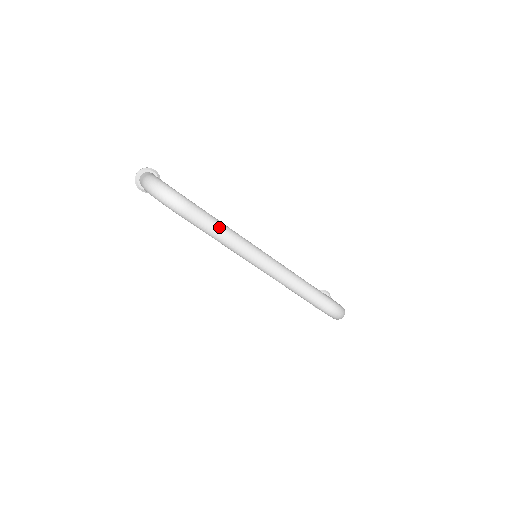
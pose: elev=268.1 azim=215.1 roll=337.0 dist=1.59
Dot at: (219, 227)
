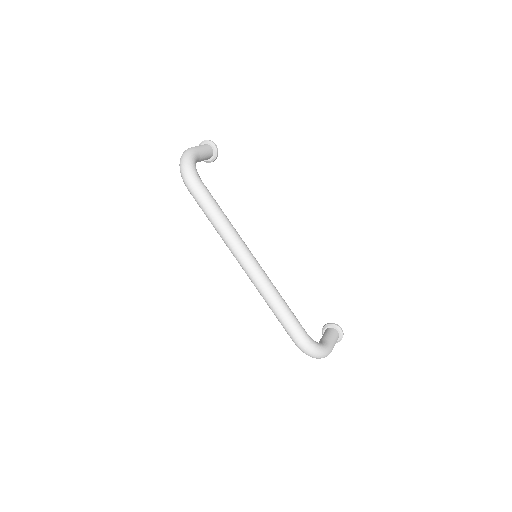
Dot at: (214, 214)
